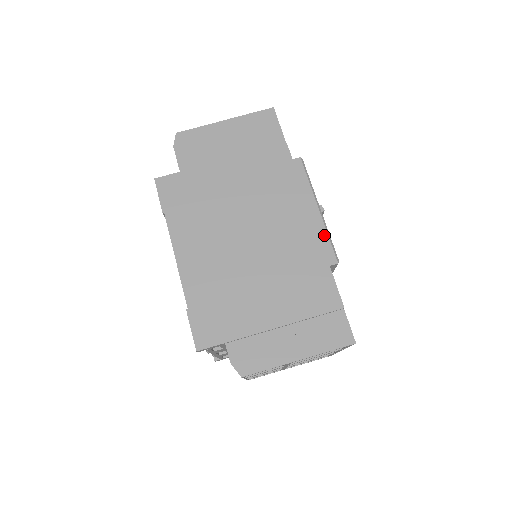
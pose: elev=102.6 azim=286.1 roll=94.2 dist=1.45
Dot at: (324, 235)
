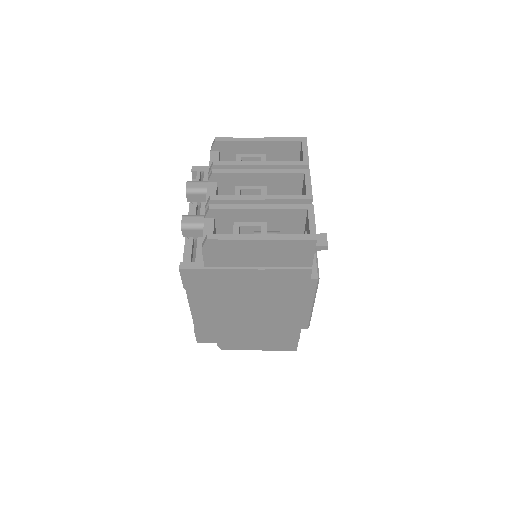
Dot at: (307, 317)
